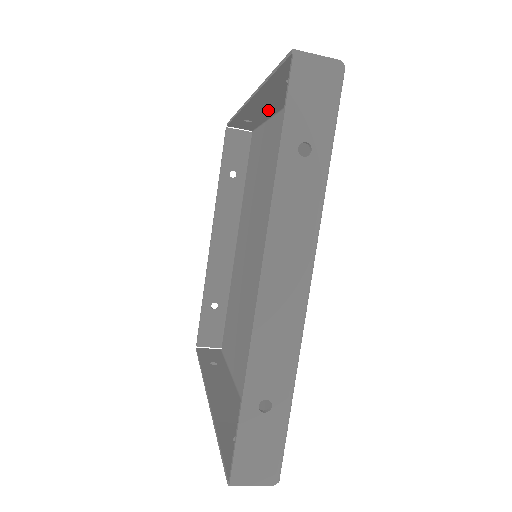
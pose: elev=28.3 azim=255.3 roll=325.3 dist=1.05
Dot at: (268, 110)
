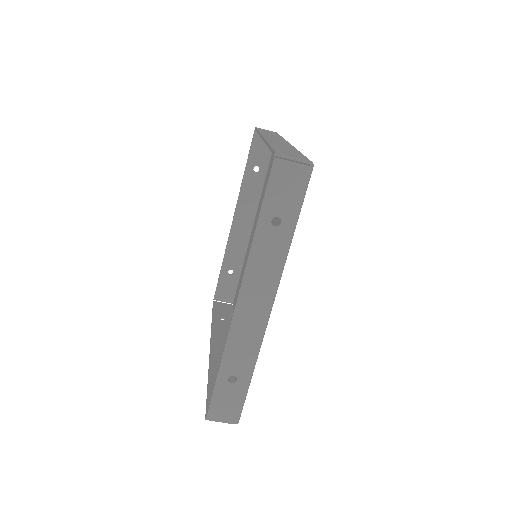
Dot at: (245, 234)
